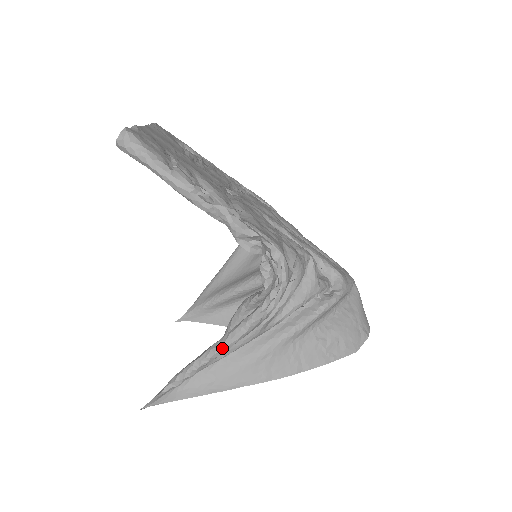
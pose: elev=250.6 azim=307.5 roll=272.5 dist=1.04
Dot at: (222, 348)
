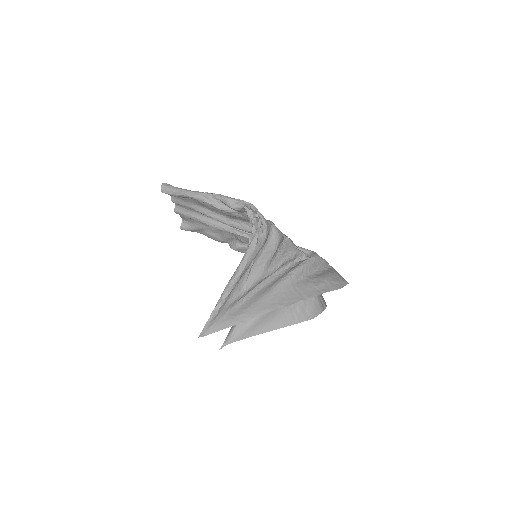
Dot at: (239, 269)
